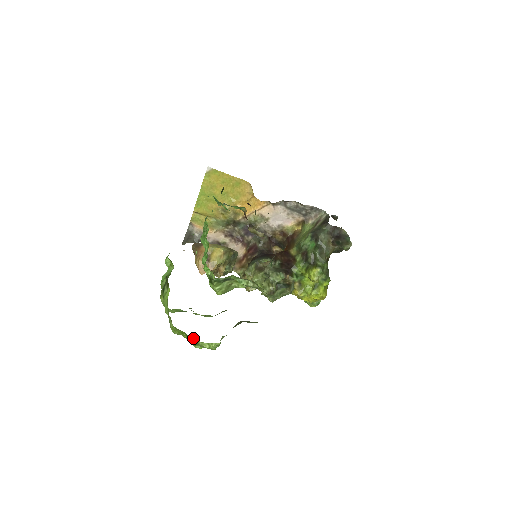
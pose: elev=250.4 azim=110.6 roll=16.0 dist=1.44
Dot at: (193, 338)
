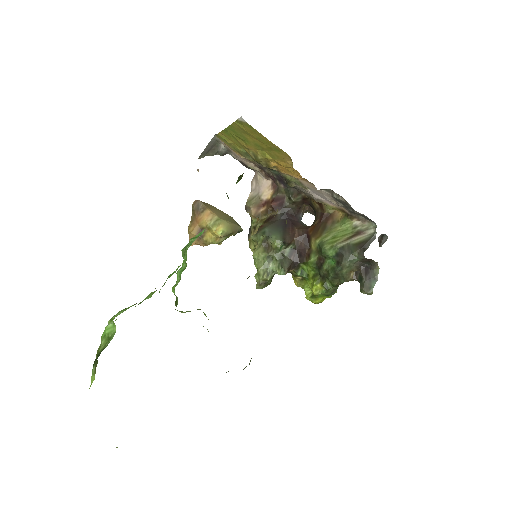
Dot at: occluded
